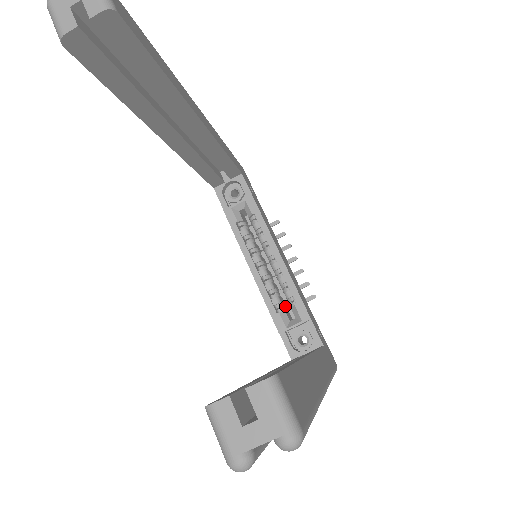
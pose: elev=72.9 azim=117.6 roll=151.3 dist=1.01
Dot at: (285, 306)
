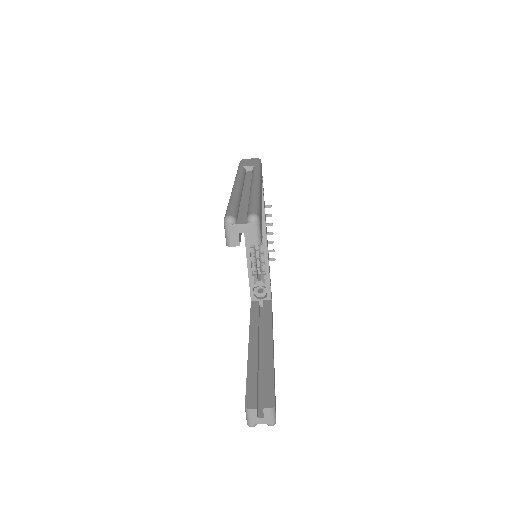
Dot at: occluded
